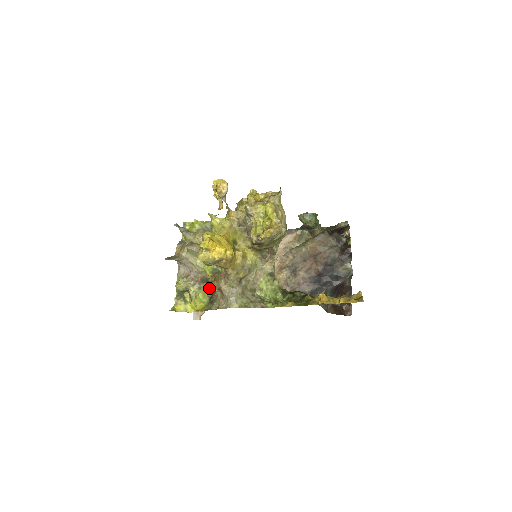
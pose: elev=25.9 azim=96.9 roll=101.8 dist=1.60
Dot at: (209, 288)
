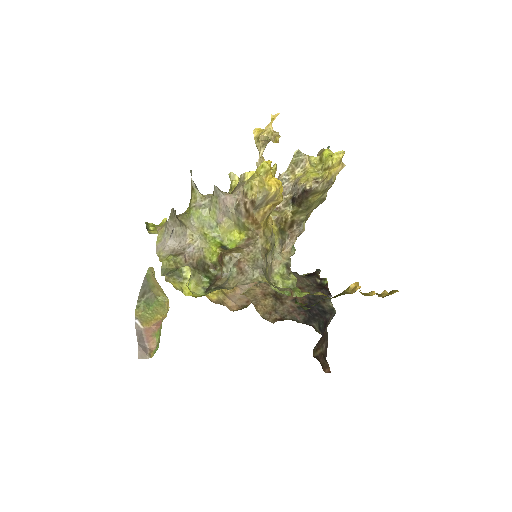
Dot at: (205, 277)
